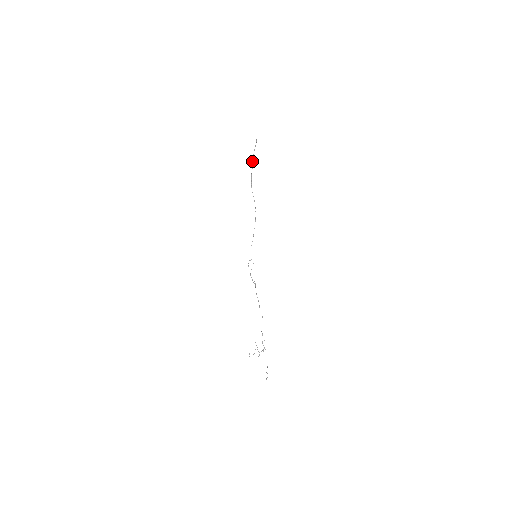
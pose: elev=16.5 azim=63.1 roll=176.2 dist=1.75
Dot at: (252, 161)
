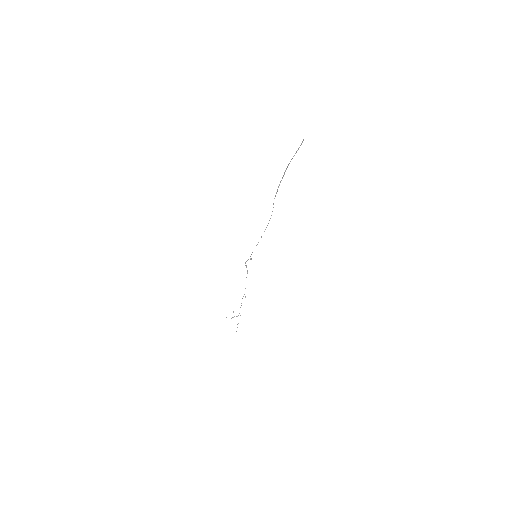
Dot at: occluded
